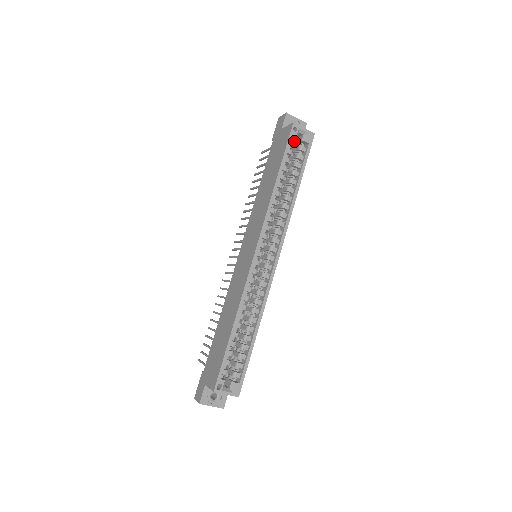
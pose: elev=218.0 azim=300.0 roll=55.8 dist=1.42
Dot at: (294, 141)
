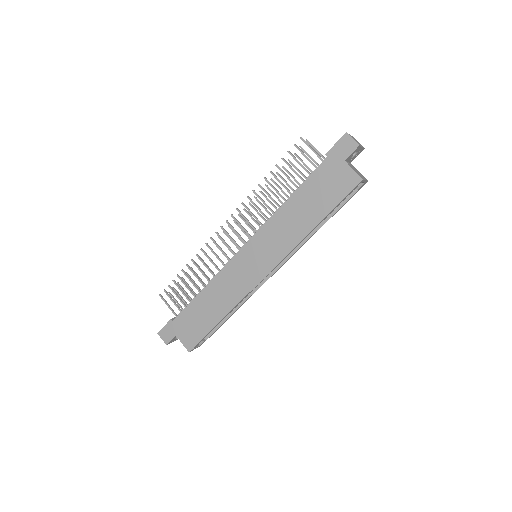
Dot at: occluded
